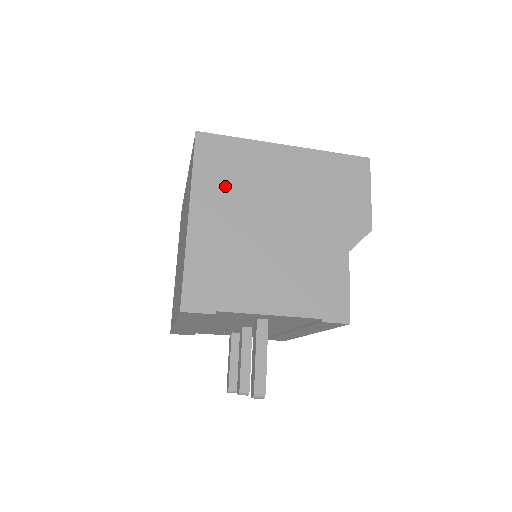
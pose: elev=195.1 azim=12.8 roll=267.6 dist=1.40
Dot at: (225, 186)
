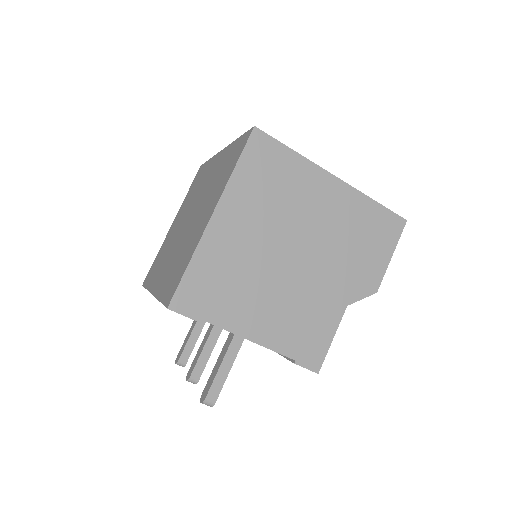
Dot at: (260, 197)
